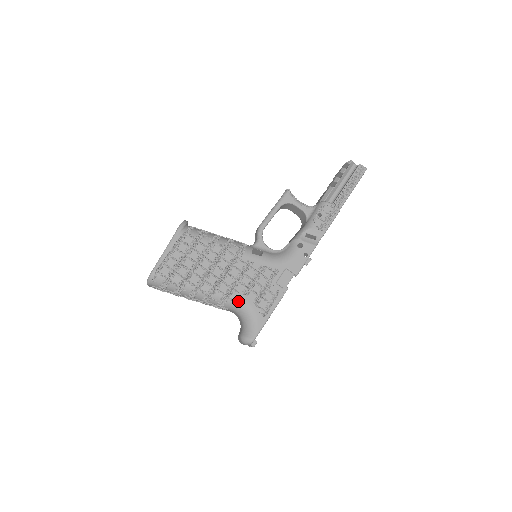
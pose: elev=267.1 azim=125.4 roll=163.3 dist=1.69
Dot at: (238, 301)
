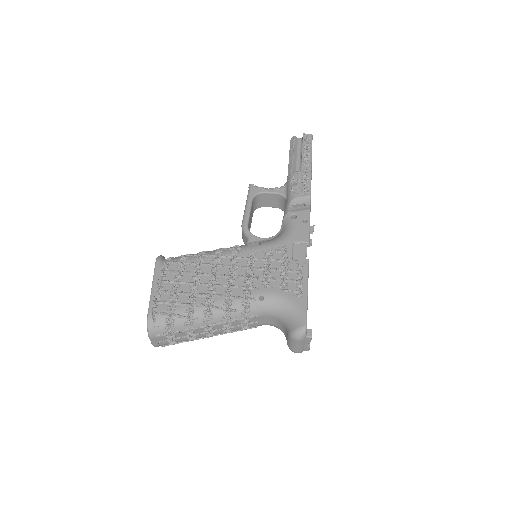
Dot at: (263, 298)
